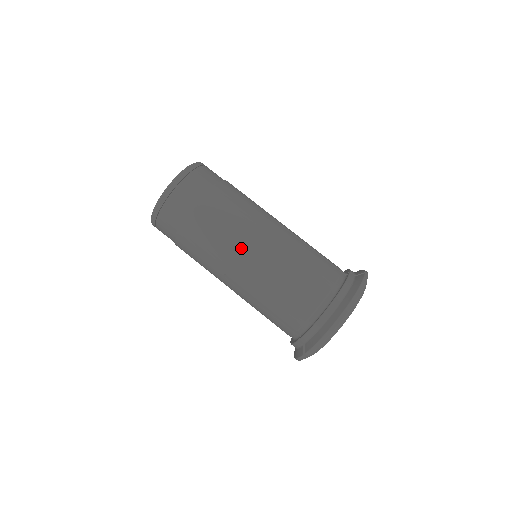
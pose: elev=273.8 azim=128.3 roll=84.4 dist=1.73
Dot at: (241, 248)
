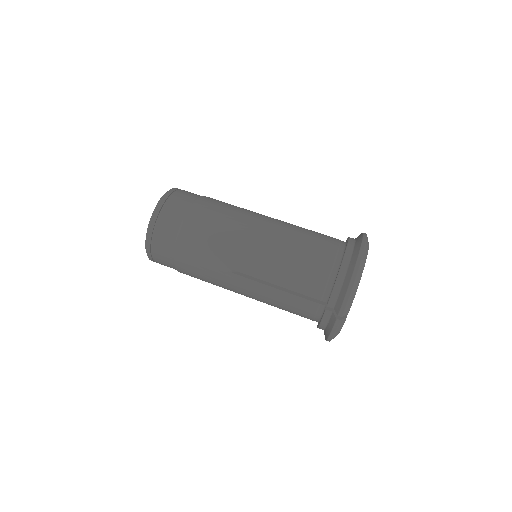
Dot at: (241, 236)
